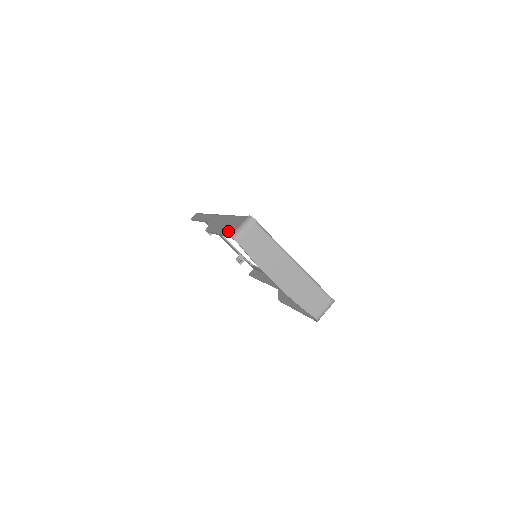
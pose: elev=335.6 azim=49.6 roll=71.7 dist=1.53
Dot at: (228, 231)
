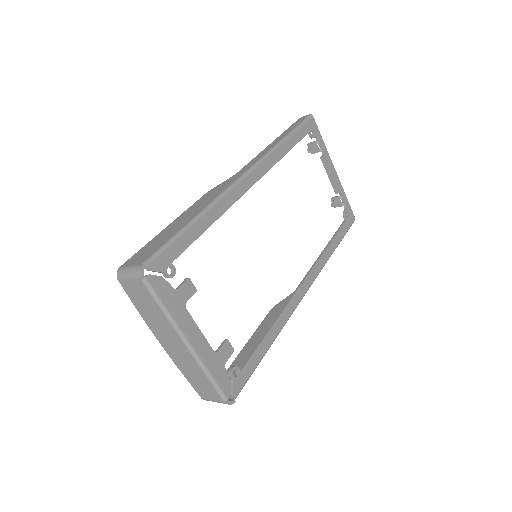
Dot at: (141, 250)
